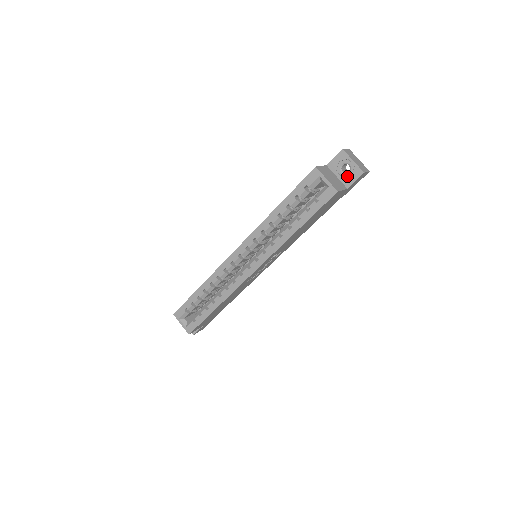
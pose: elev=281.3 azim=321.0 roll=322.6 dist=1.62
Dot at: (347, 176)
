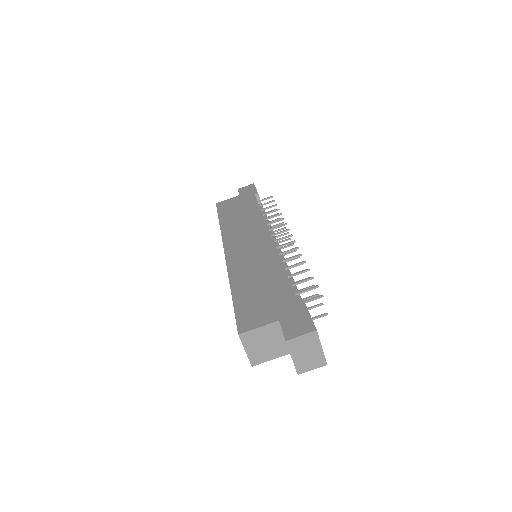
Dot at: occluded
